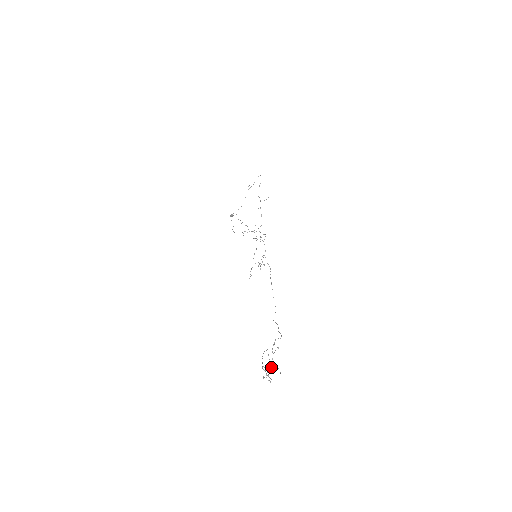
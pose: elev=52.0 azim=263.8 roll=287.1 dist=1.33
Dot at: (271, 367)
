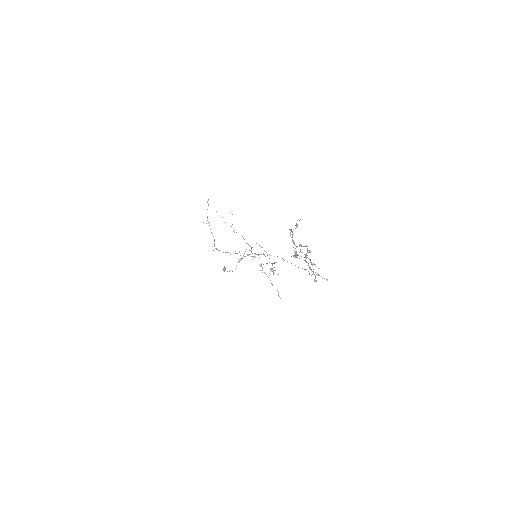
Dot at: occluded
